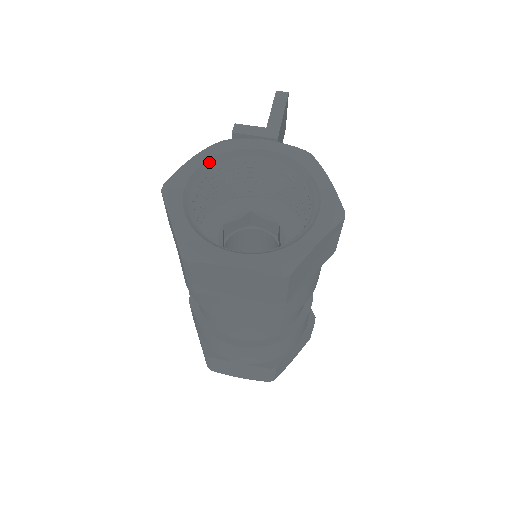
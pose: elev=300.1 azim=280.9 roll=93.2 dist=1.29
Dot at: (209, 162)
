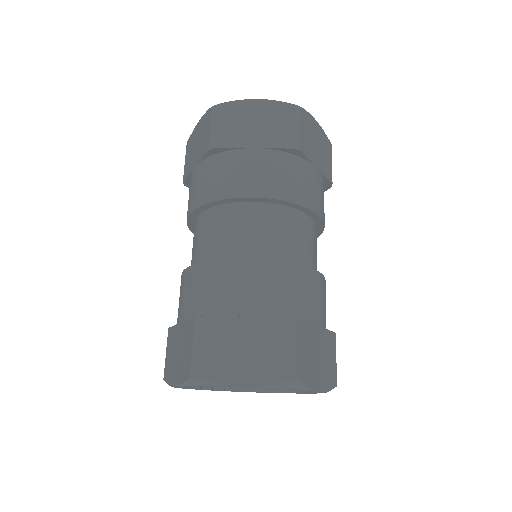
Dot at: occluded
